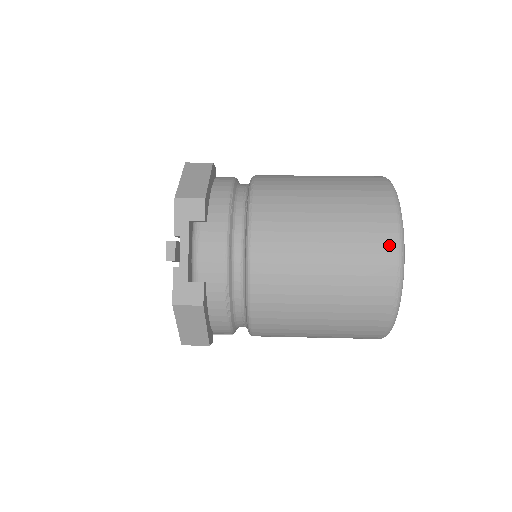
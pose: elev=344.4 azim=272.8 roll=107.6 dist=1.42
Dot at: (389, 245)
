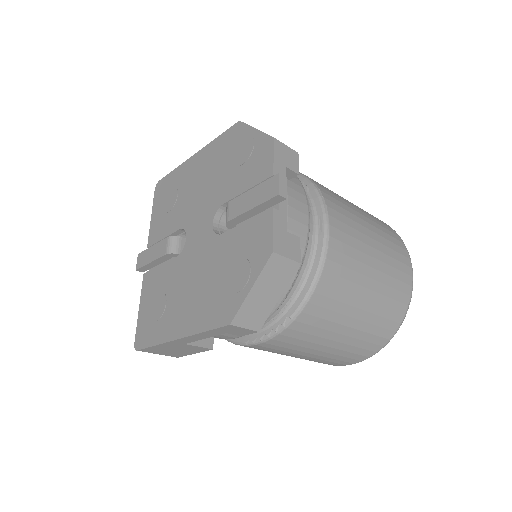
Dot at: (407, 258)
